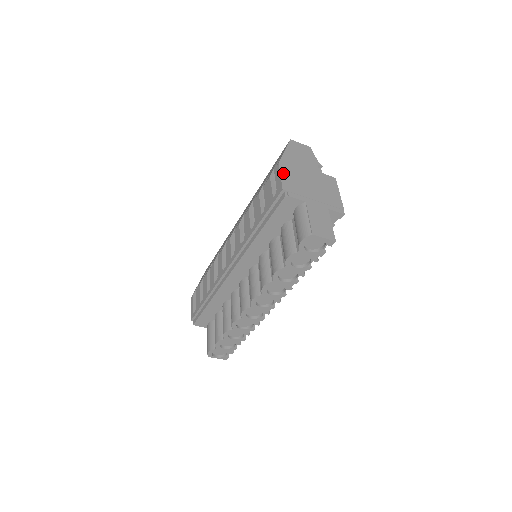
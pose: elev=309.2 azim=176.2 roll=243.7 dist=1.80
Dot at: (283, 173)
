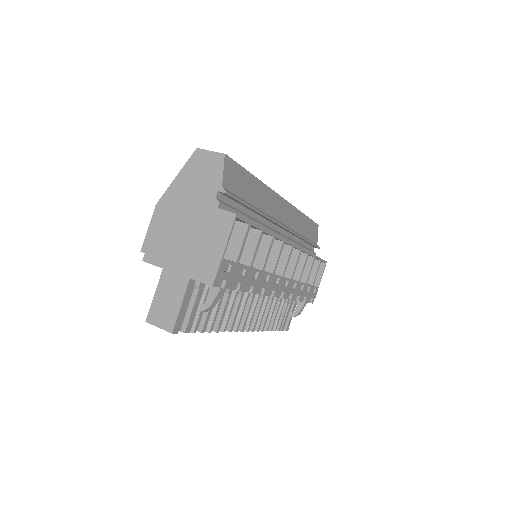
Dot at: (154, 222)
